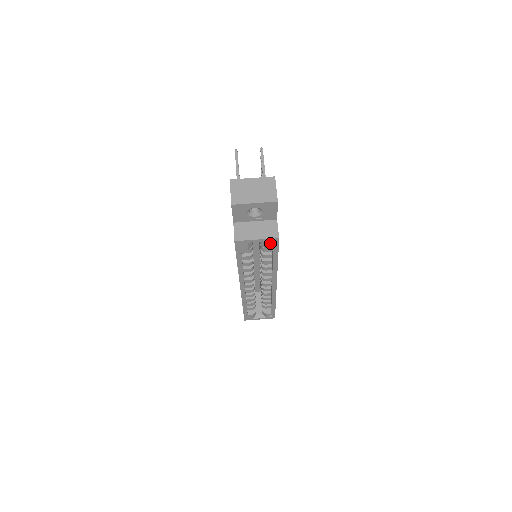
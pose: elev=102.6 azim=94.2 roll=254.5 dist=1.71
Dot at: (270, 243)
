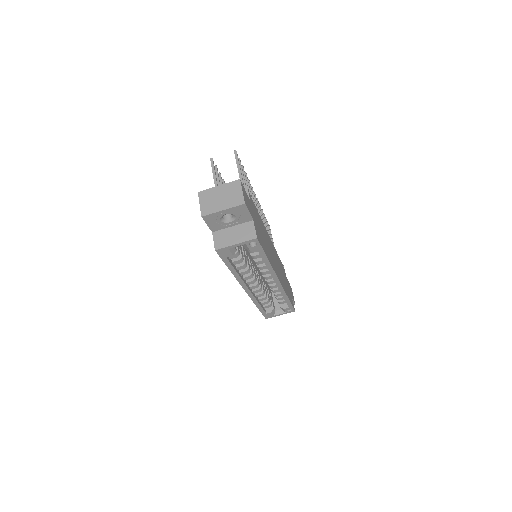
Dot at: (252, 244)
